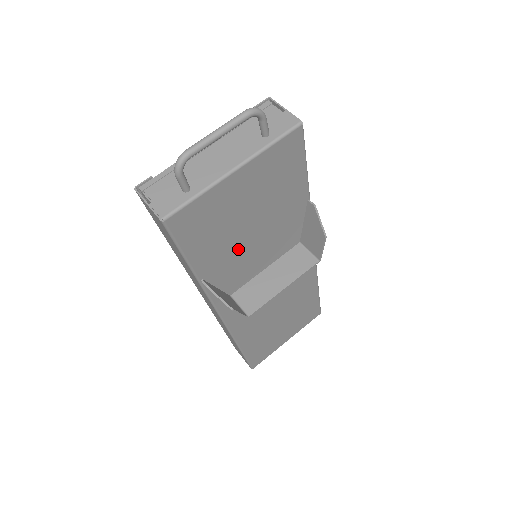
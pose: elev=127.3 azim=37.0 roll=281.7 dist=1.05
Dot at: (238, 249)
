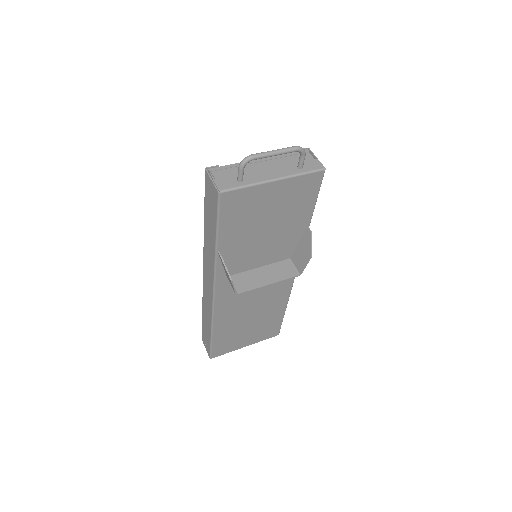
Dot at: (250, 240)
